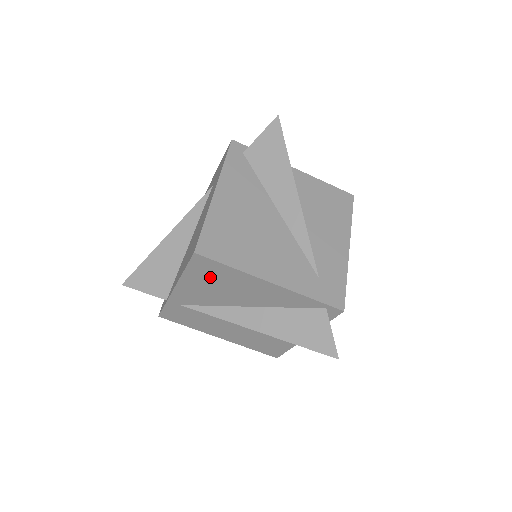
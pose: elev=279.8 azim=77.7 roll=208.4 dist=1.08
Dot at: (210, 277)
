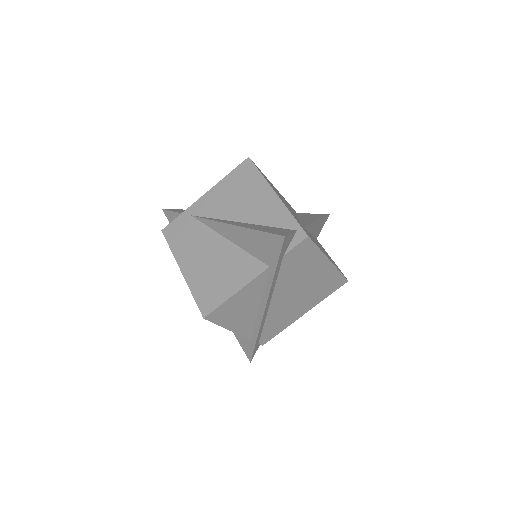
Dot at: (239, 183)
